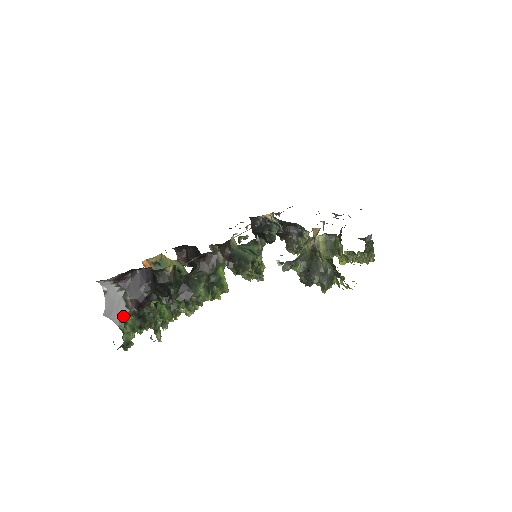
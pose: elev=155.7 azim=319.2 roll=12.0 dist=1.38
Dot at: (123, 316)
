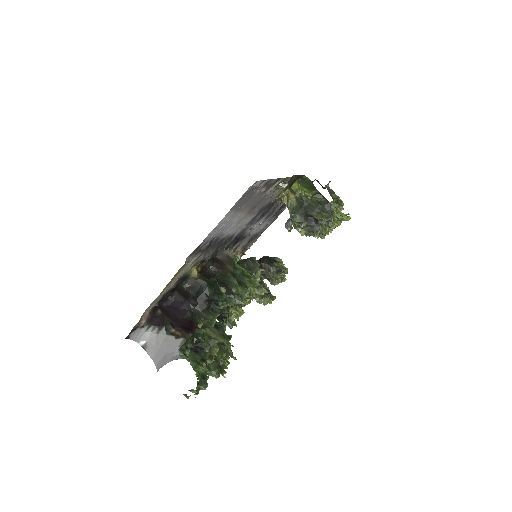
Dot at: (180, 349)
